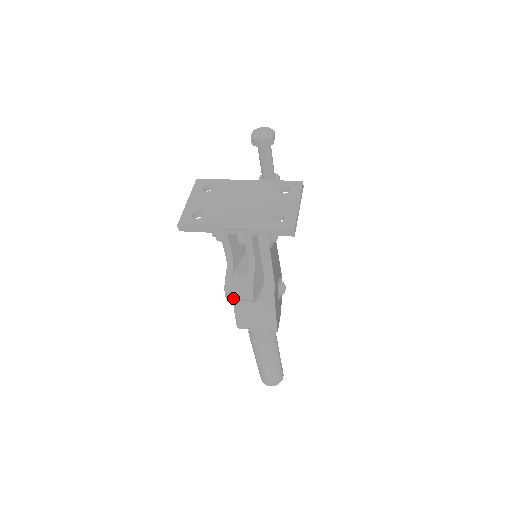
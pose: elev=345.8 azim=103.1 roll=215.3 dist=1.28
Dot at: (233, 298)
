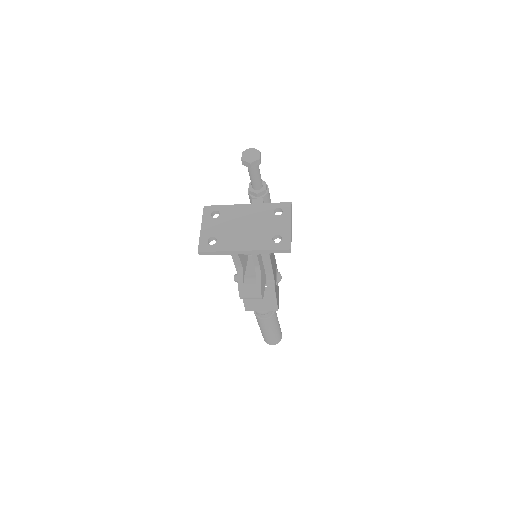
Dot at: (246, 298)
